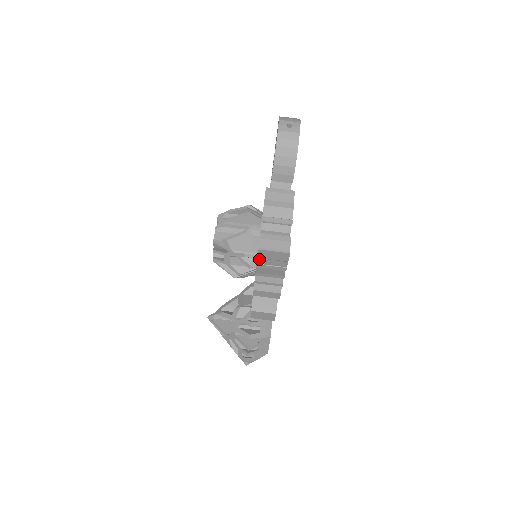
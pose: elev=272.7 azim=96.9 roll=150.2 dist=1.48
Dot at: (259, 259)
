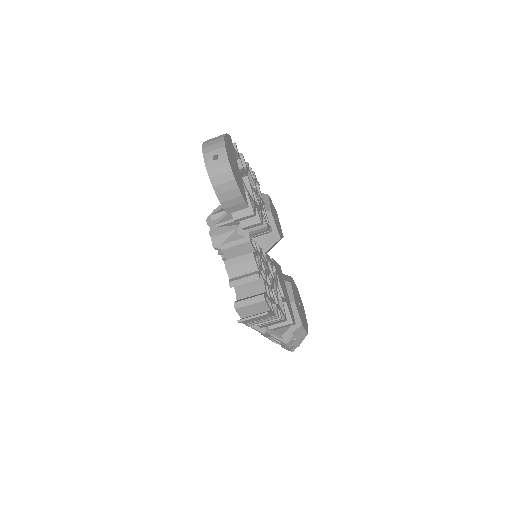
Dot at: (245, 323)
